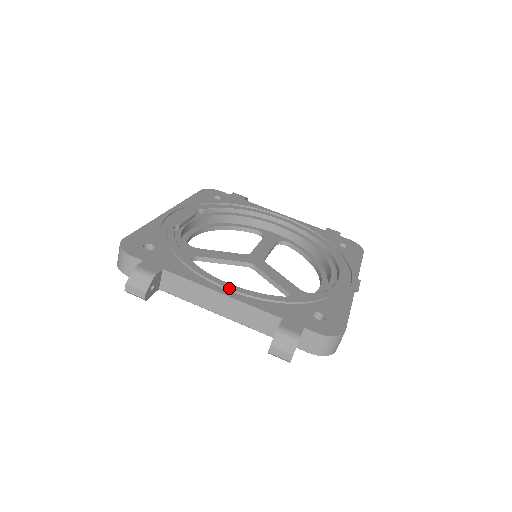
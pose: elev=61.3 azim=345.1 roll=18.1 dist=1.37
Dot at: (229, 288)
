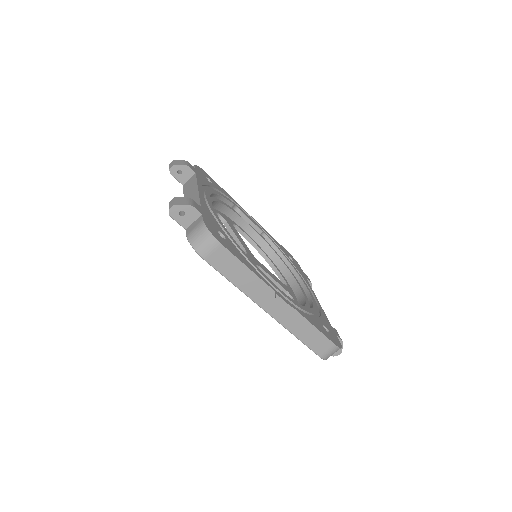
Dot at: (206, 196)
